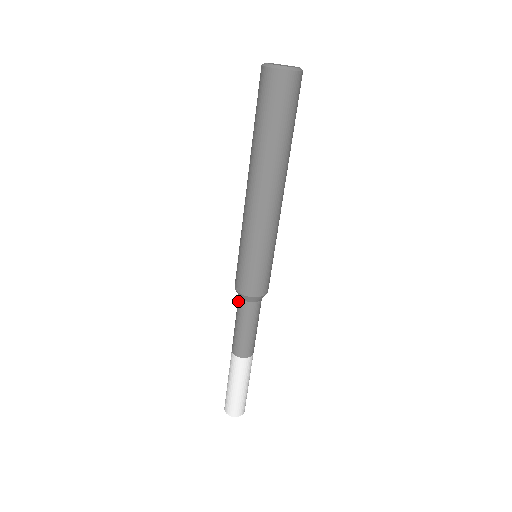
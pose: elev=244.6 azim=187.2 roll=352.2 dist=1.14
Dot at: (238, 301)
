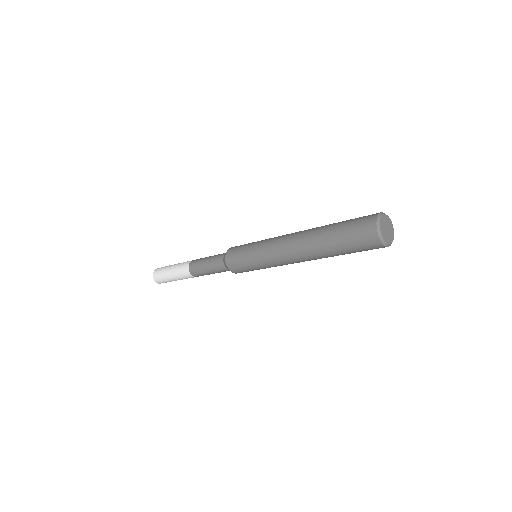
Dot at: (220, 259)
